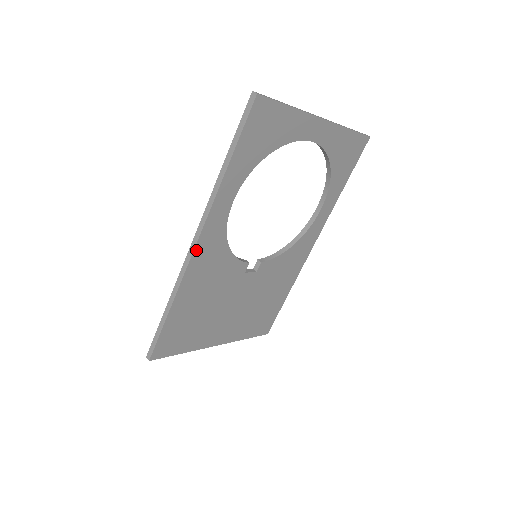
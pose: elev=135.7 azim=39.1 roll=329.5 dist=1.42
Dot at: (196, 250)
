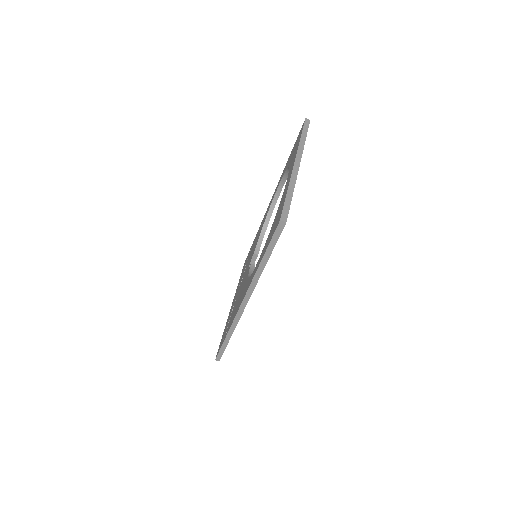
Dot at: occluded
